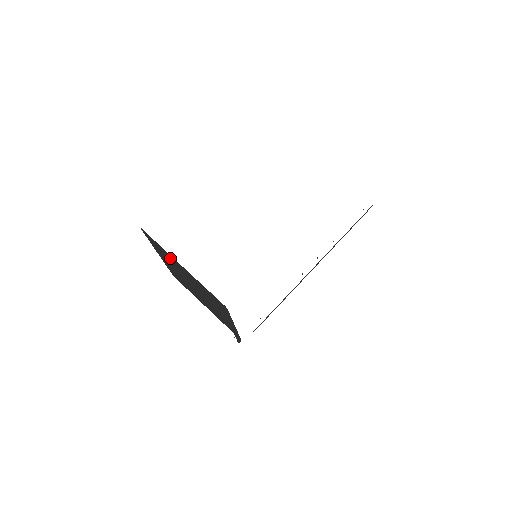
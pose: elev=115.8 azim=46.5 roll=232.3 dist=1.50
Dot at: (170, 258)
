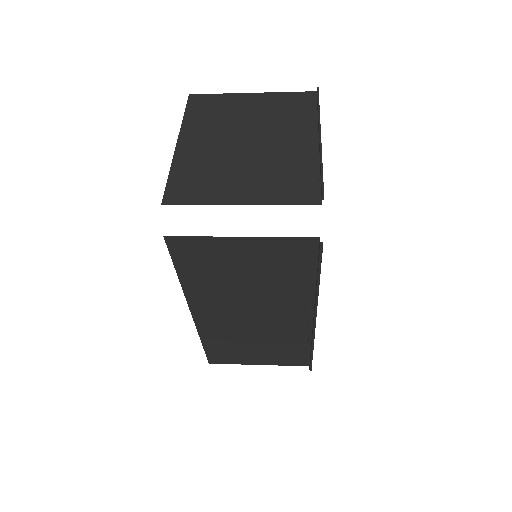
Dot at: (227, 105)
